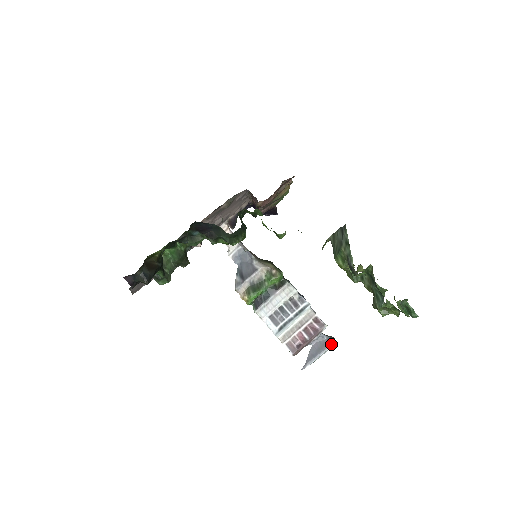
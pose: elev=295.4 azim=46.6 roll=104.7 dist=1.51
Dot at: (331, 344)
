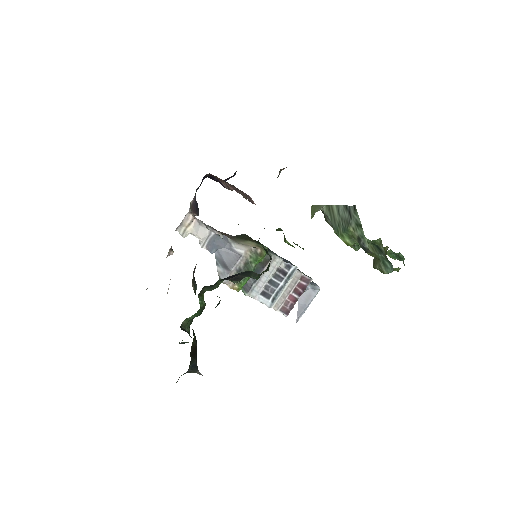
Dot at: (317, 292)
